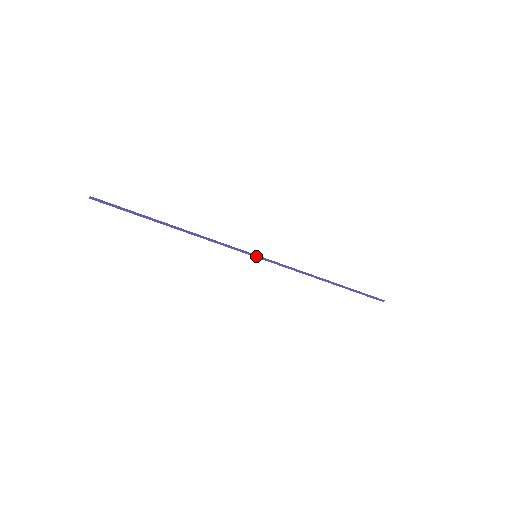
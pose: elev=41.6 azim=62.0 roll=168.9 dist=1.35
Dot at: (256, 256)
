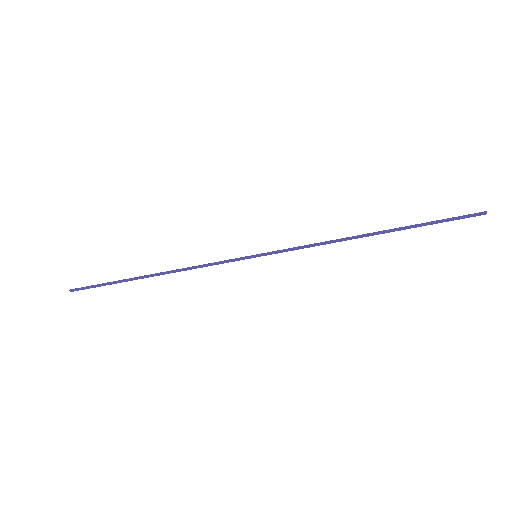
Dot at: (257, 256)
